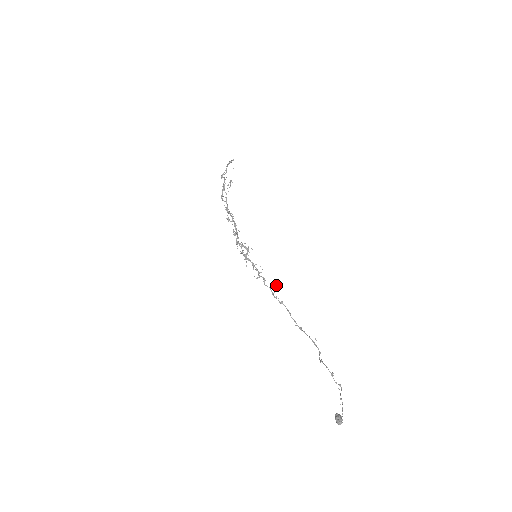
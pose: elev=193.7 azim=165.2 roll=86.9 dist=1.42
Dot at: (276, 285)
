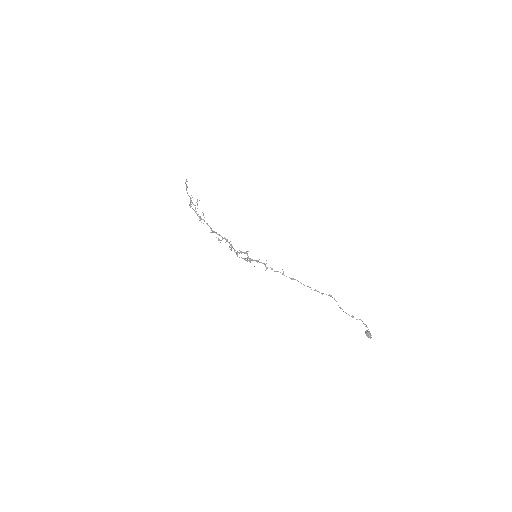
Dot at: occluded
